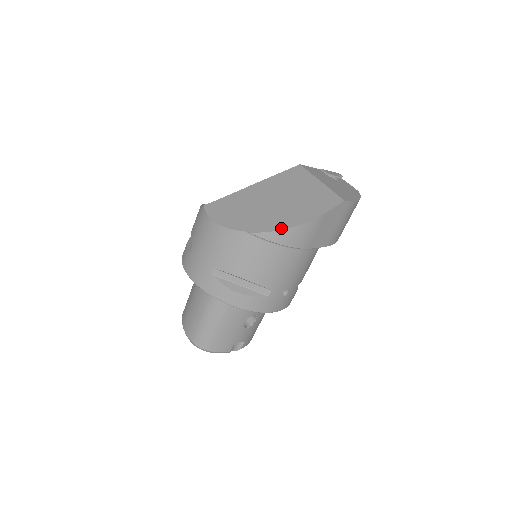
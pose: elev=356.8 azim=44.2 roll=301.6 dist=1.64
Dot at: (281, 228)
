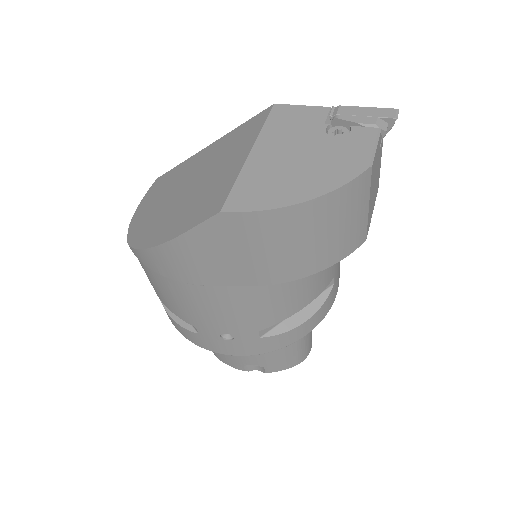
Dot at: (139, 245)
